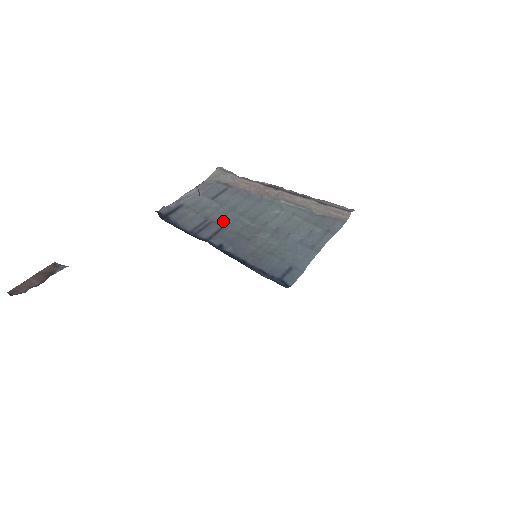
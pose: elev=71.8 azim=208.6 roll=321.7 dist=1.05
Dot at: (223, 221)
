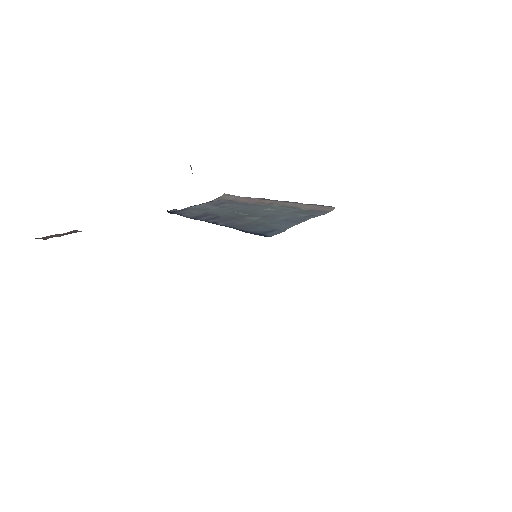
Dot at: (220, 213)
